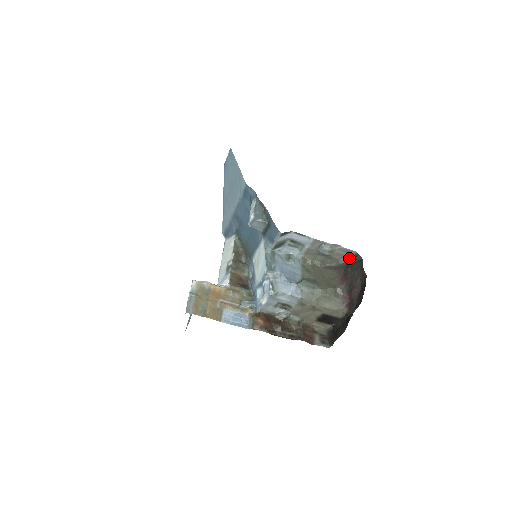
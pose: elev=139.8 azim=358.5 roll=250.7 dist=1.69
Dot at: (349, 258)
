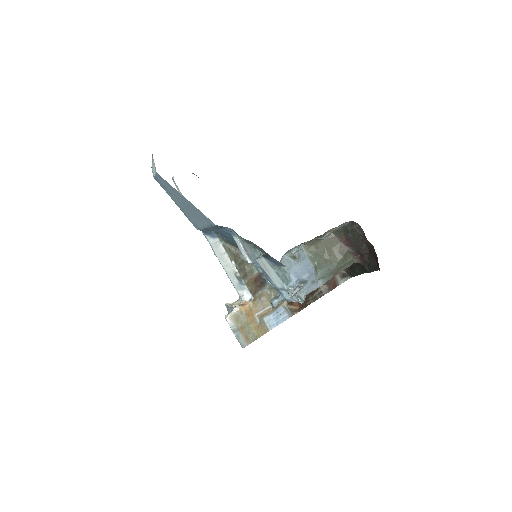
Dot at: (345, 224)
